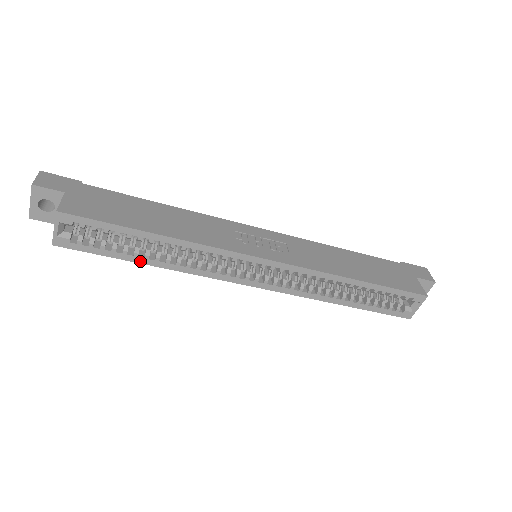
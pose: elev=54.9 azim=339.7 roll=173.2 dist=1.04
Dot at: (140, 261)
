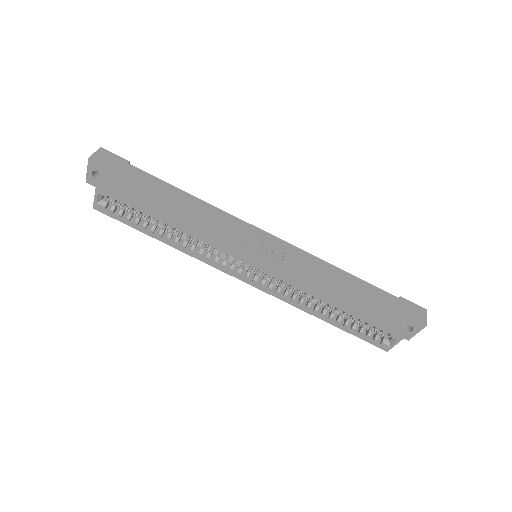
Dot at: (155, 237)
